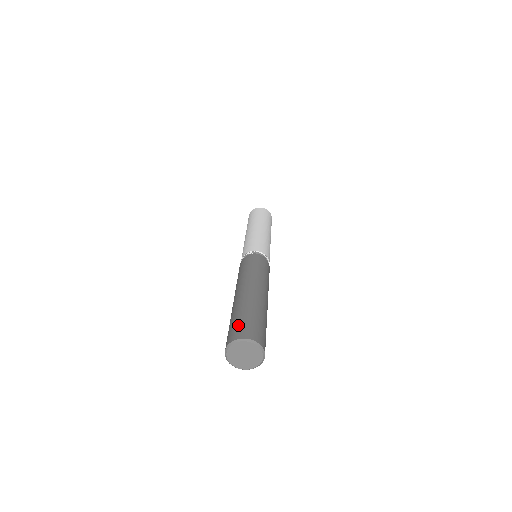
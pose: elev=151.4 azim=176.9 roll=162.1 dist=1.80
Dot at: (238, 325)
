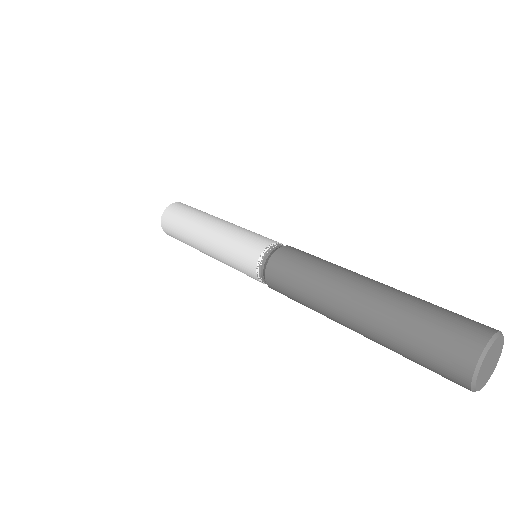
Dot at: (439, 346)
